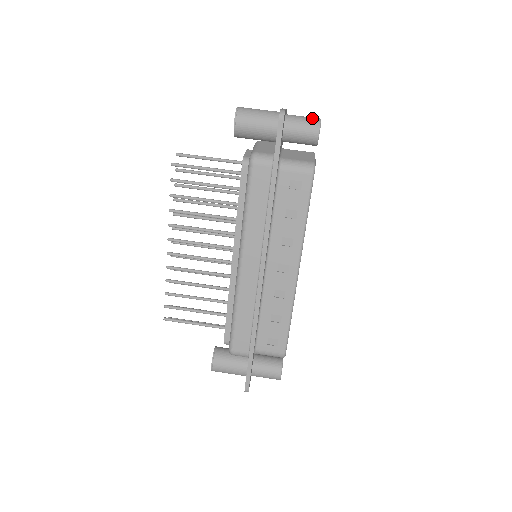
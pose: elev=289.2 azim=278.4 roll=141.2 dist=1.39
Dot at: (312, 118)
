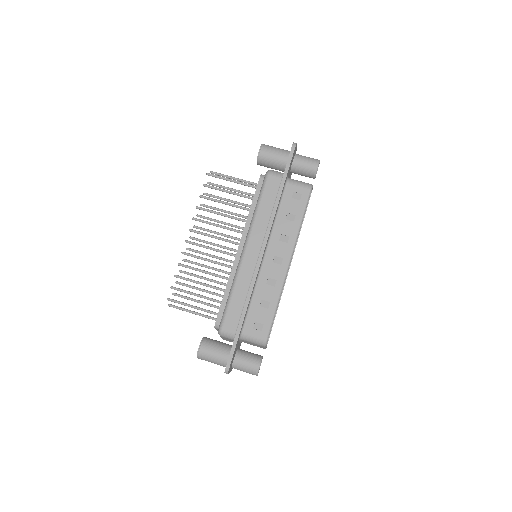
Dot at: occluded
